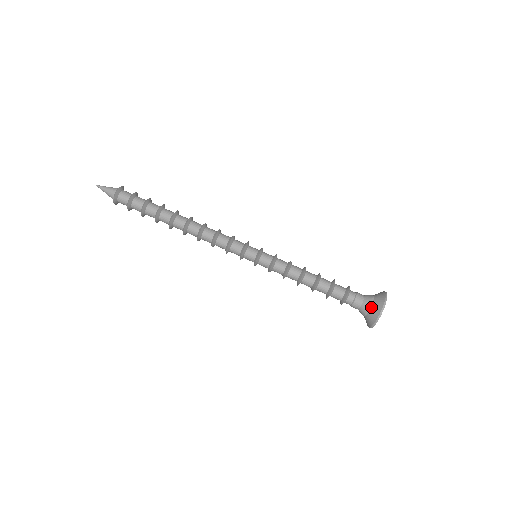
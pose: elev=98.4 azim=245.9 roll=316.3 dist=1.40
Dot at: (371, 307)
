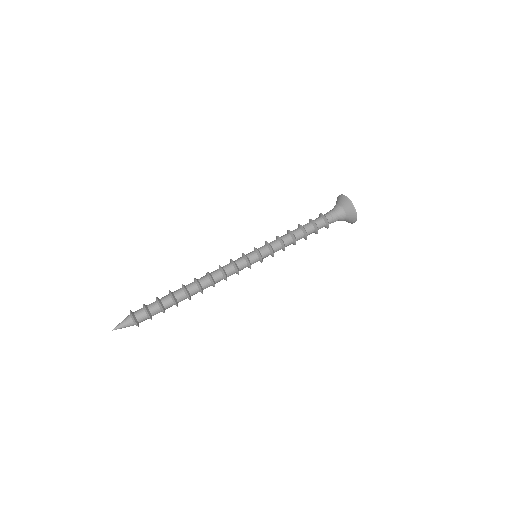
Dot at: (344, 210)
